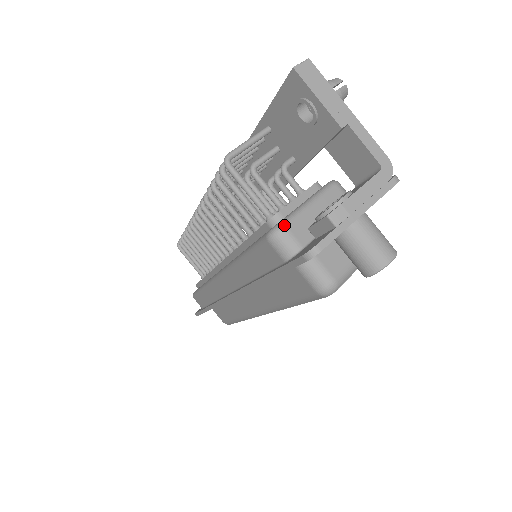
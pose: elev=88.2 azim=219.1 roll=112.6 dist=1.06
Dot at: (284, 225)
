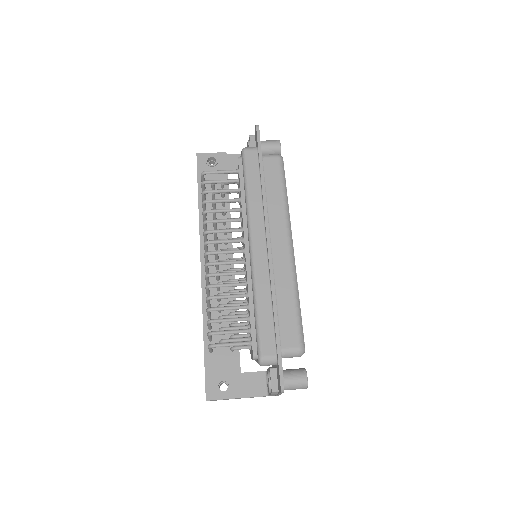
Dot at: occluded
